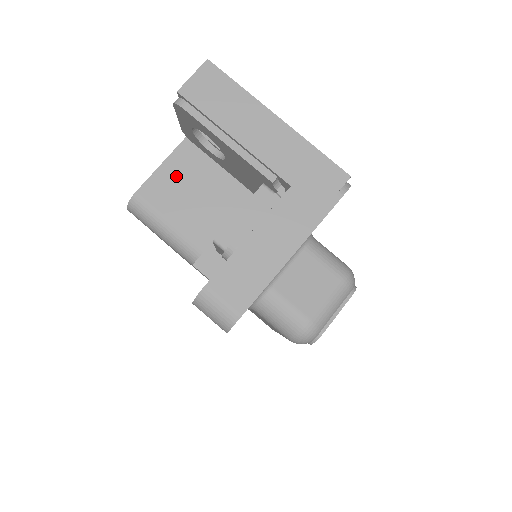
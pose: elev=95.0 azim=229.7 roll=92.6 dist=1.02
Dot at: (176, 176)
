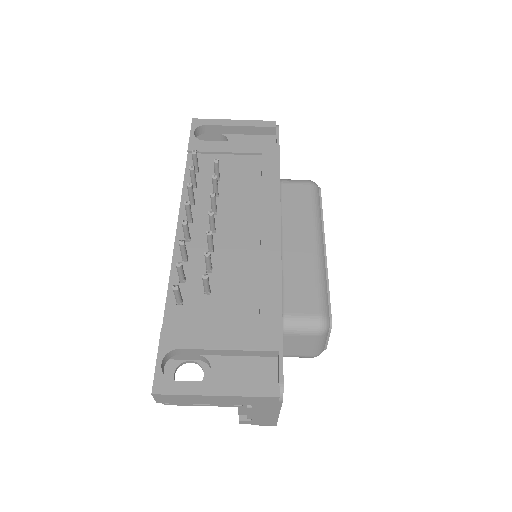
Dot at: occluded
